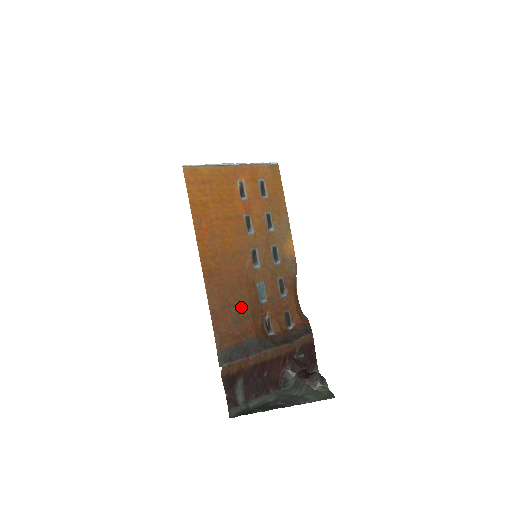
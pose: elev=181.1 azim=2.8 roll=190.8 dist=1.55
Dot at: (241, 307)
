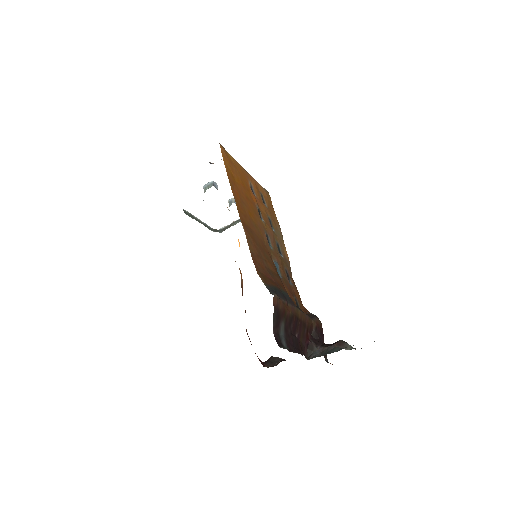
Dot at: (270, 265)
